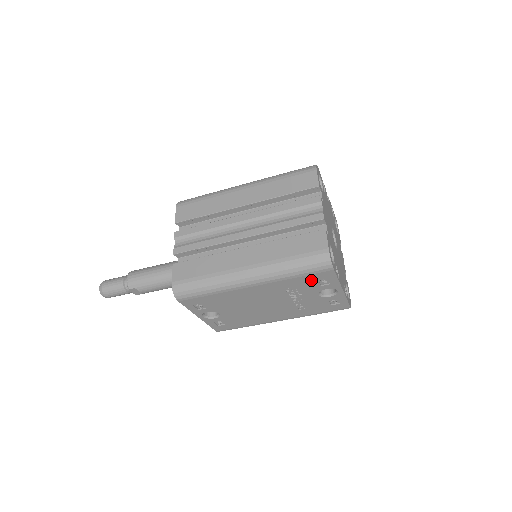
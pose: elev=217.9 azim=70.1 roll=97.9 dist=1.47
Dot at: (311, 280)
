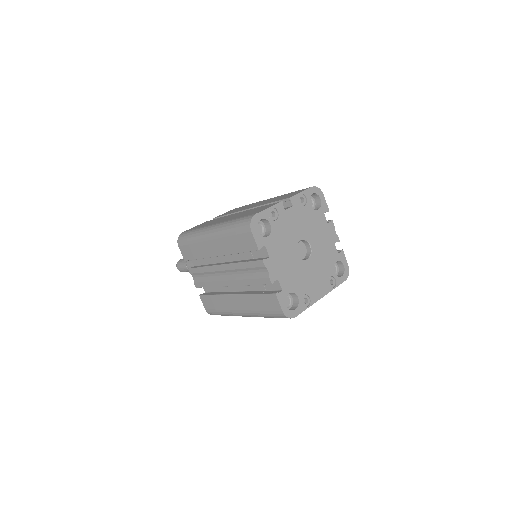
Dot at: occluded
